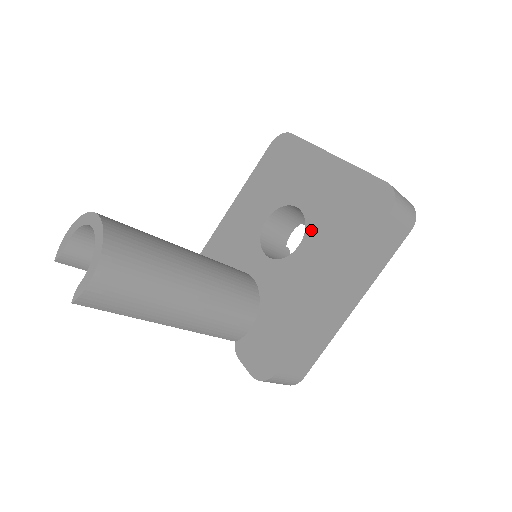
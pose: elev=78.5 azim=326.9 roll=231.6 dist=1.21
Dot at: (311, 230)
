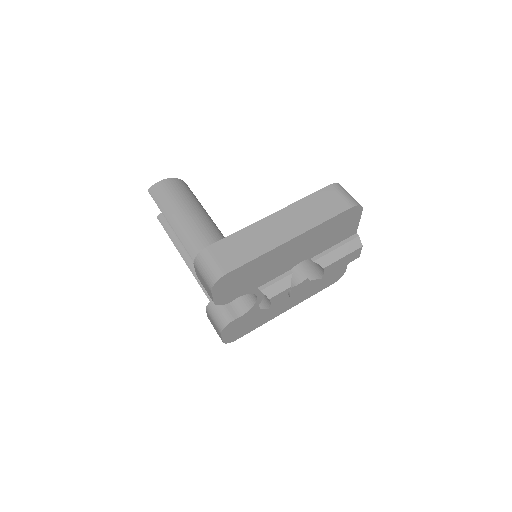
Dot at: occluded
